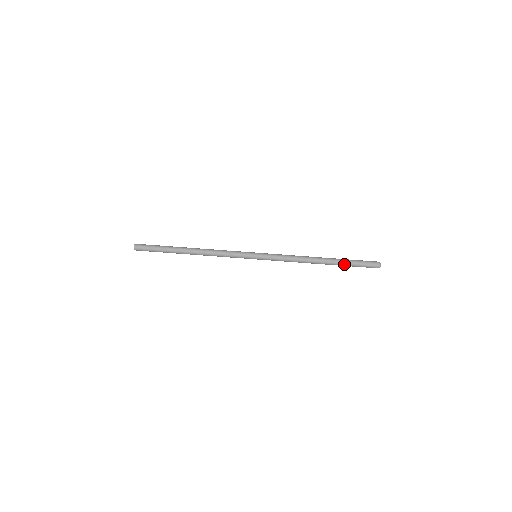
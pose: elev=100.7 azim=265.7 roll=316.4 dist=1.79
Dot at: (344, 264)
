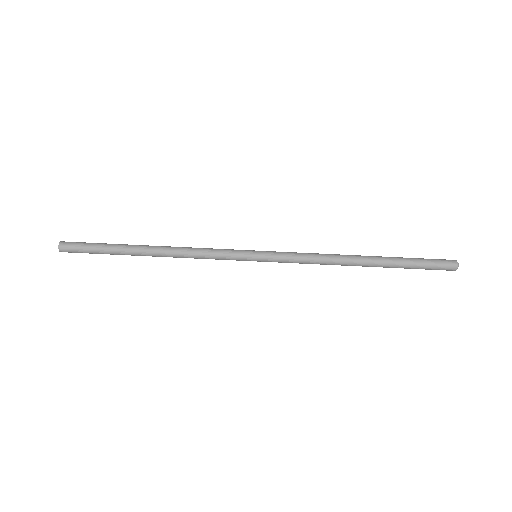
Dot at: (399, 262)
